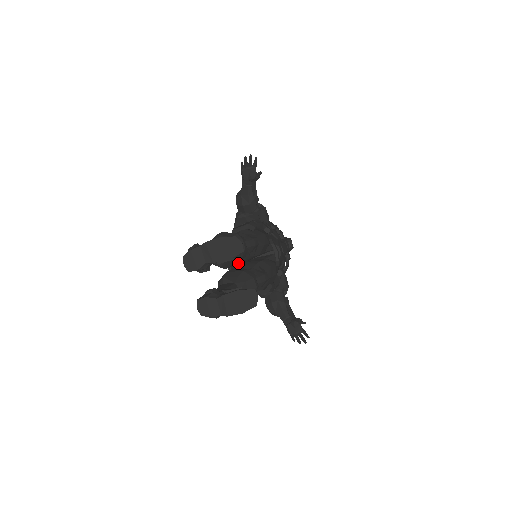
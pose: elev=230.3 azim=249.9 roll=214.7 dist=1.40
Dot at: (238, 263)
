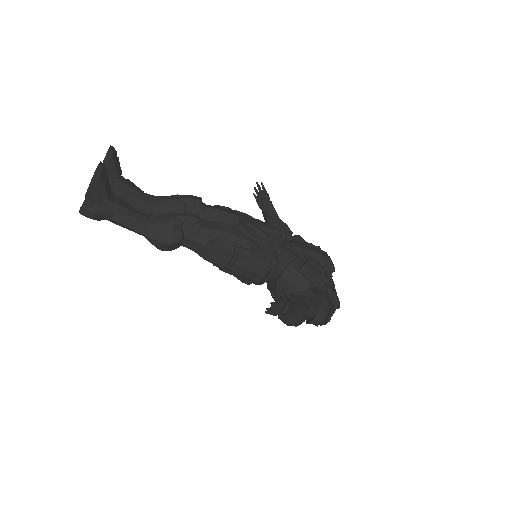
Dot at: occluded
